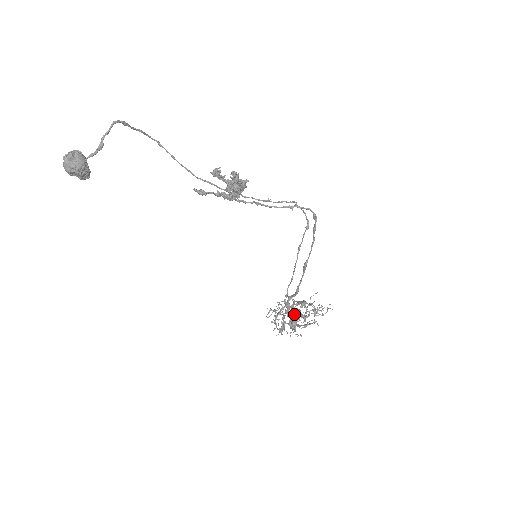
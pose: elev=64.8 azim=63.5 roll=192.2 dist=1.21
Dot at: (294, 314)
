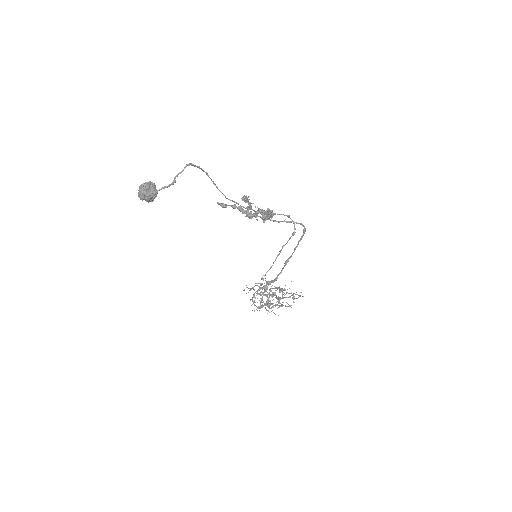
Dot at: (269, 295)
